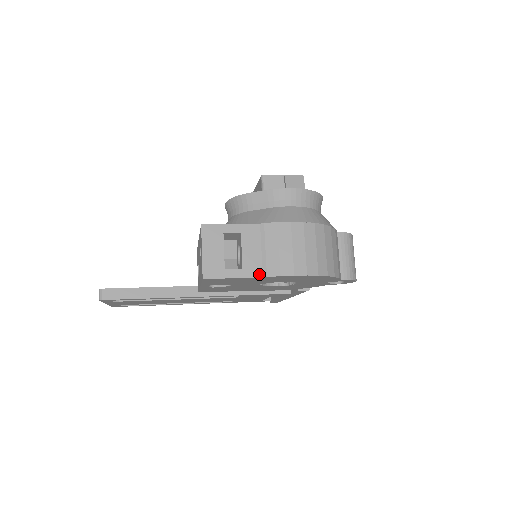
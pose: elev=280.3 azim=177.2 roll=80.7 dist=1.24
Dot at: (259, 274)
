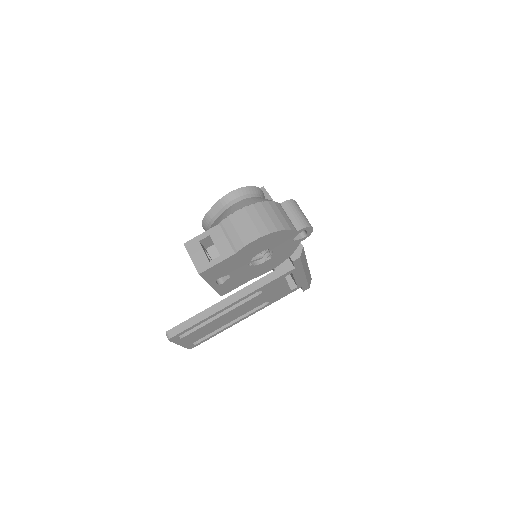
Dot at: (232, 253)
